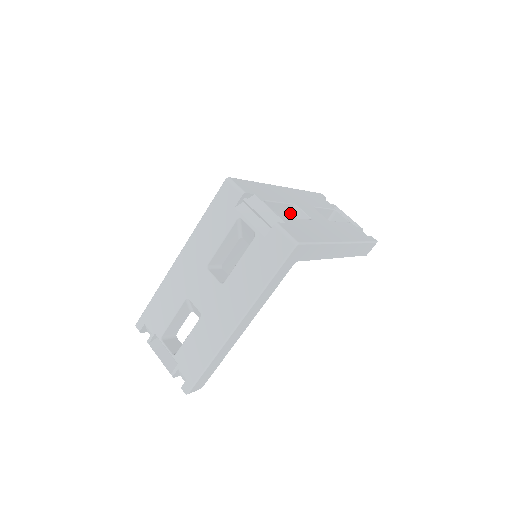
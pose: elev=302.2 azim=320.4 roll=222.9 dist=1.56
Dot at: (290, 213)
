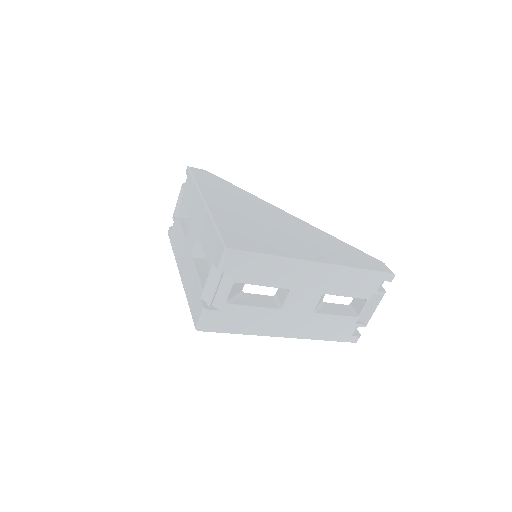
Dot at: occluded
